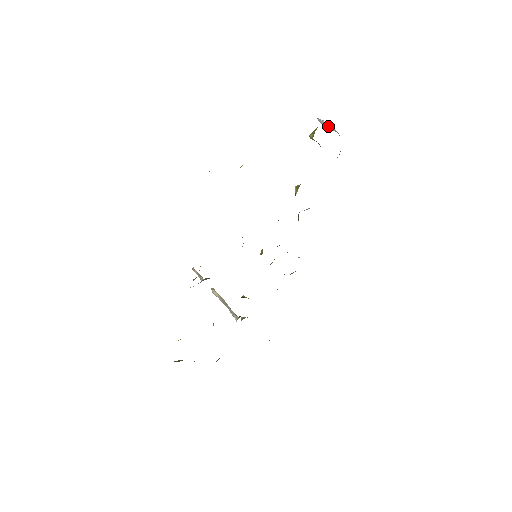
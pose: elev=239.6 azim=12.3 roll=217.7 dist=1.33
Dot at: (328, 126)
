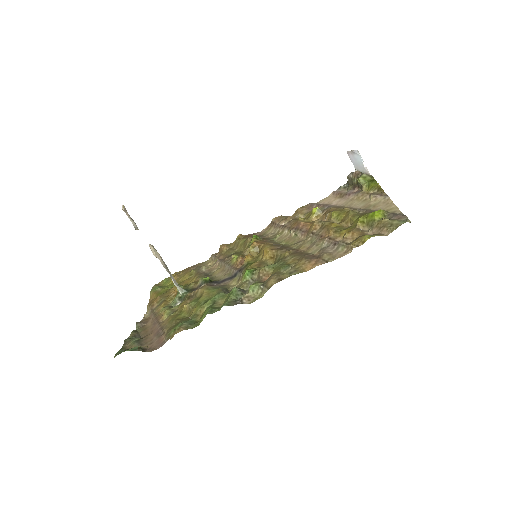
Dot at: (356, 162)
